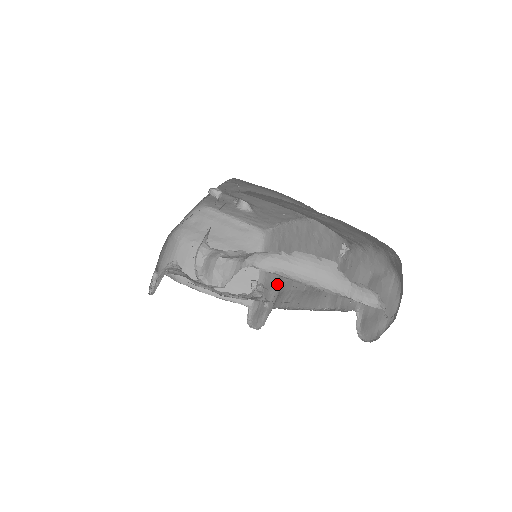
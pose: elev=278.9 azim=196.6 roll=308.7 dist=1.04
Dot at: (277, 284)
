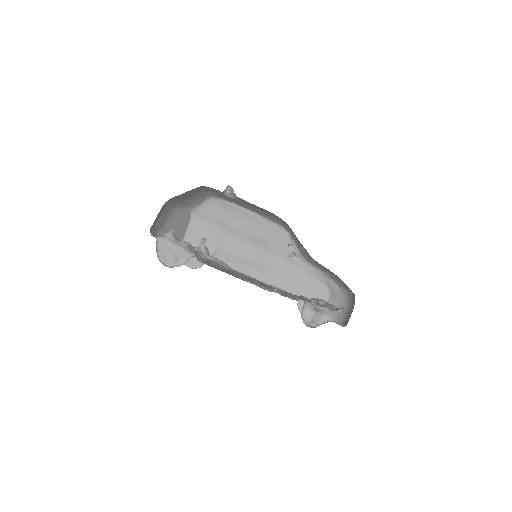
Dot at: (213, 240)
